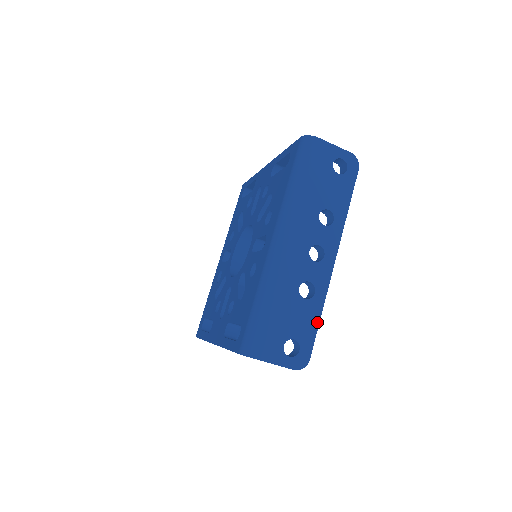
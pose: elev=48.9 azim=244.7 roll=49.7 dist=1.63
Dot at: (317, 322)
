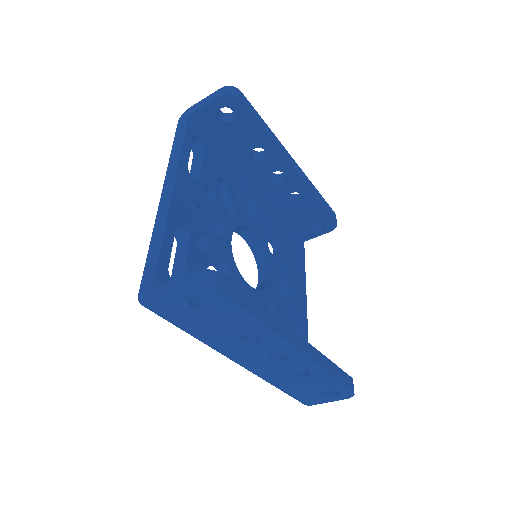
Dot at: (333, 380)
